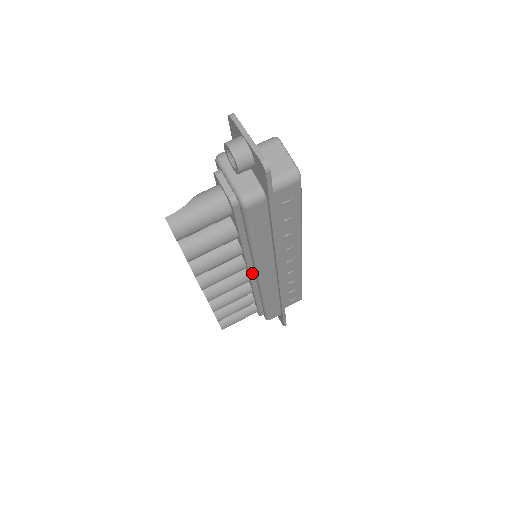
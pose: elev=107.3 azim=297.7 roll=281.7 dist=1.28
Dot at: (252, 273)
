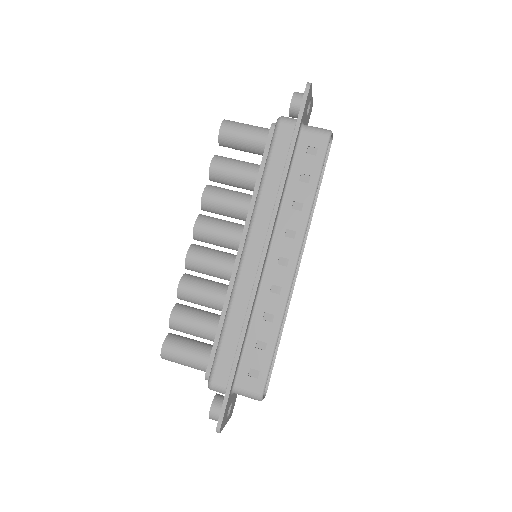
Dot at: (241, 251)
